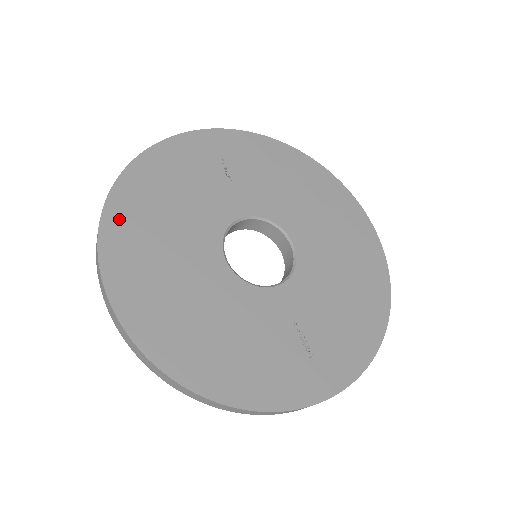
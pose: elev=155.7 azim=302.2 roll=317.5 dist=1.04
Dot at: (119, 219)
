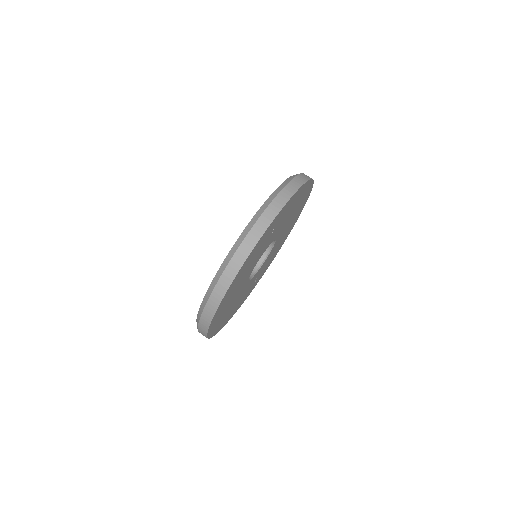
Dot at: (221, 306)
